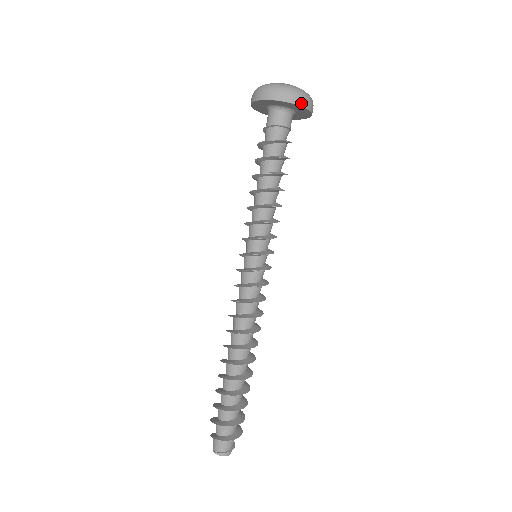
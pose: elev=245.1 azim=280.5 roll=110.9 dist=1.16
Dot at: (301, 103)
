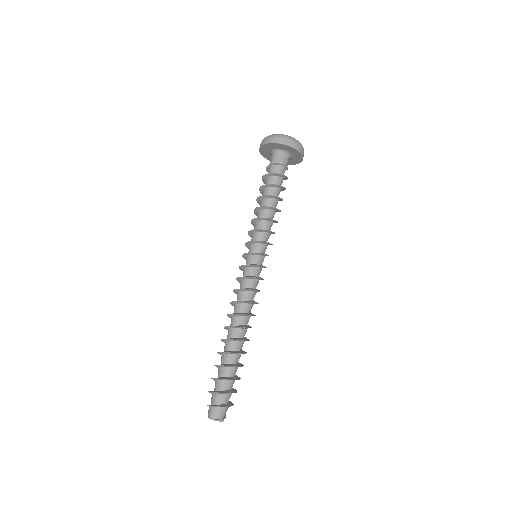
Dot at: occluded
